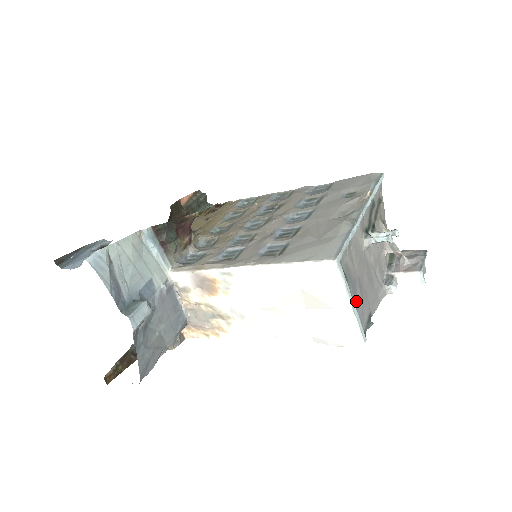
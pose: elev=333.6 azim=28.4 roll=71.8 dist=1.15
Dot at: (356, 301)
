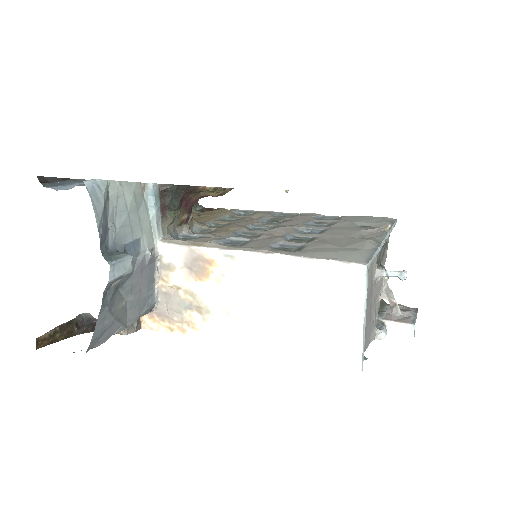
Dot at: occluded
